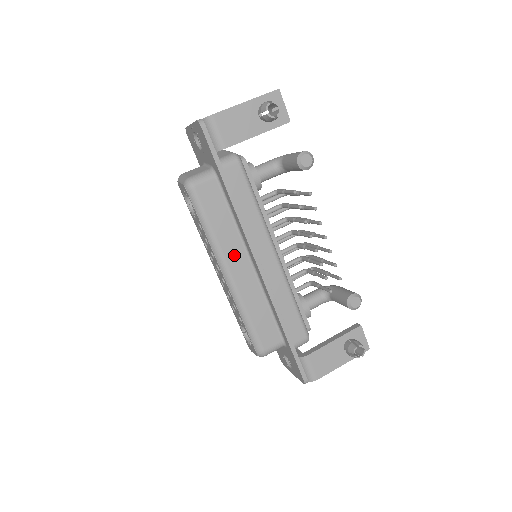
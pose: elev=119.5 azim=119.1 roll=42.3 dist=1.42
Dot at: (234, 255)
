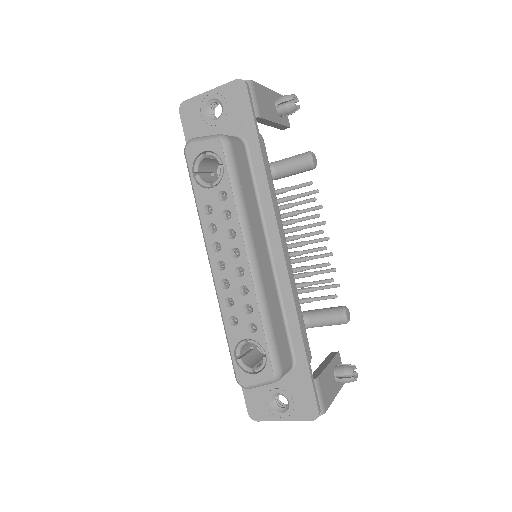
Dot at: (258, 237)
